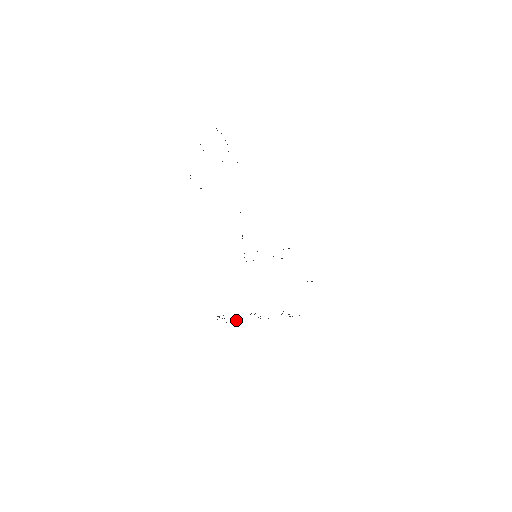
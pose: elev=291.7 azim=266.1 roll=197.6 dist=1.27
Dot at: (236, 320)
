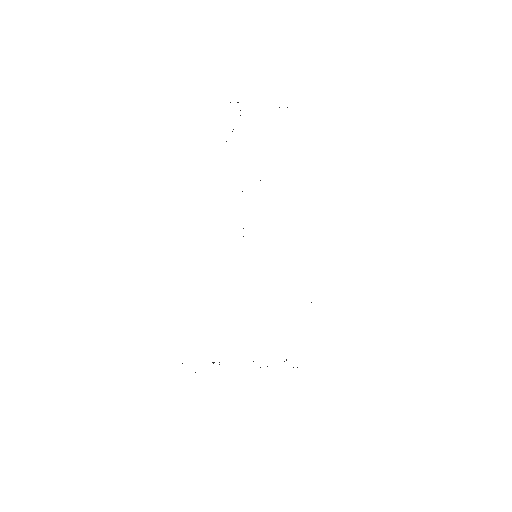
Dot at: occluded
